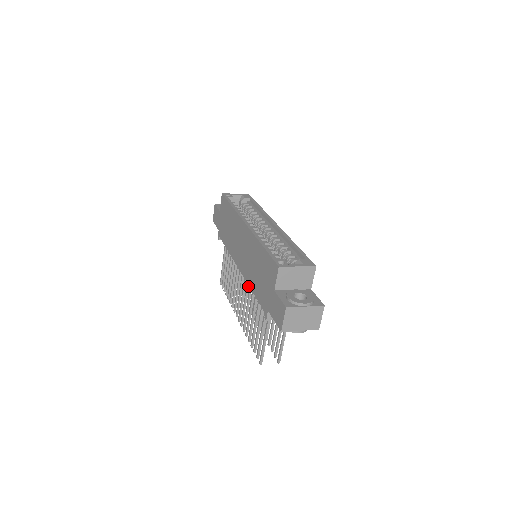
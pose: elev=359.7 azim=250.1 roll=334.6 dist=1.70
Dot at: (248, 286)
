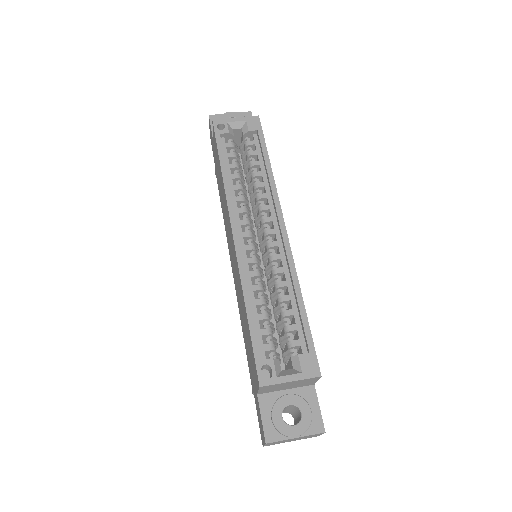
Dot at: occluded
